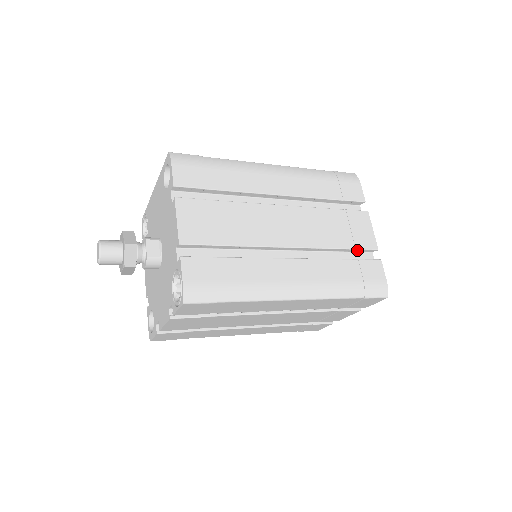
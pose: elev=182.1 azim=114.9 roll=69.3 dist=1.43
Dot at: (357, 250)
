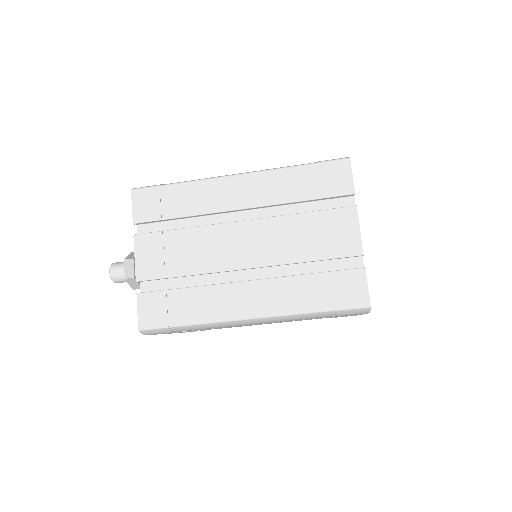
Dot at: occluded
